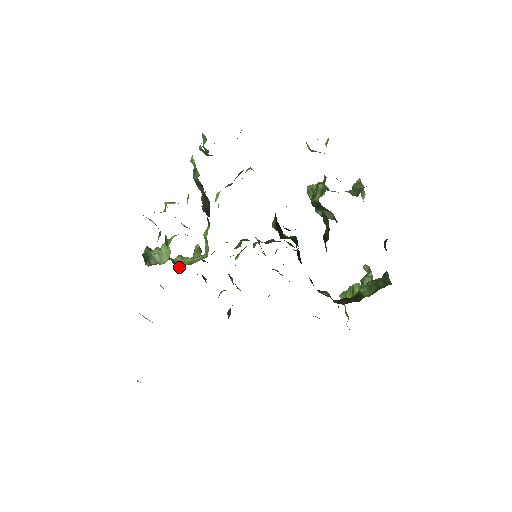
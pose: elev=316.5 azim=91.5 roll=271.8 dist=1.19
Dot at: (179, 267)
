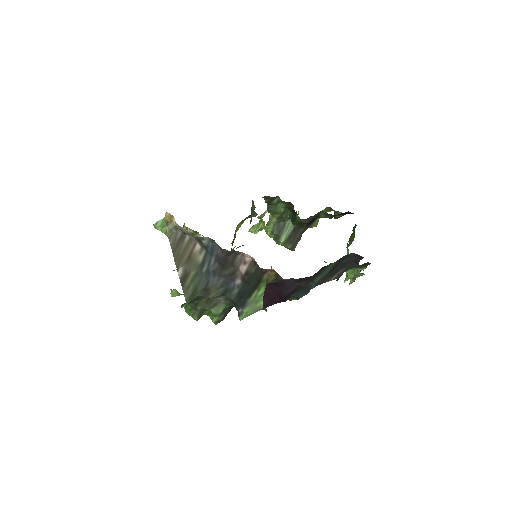
Dot at: occluded
